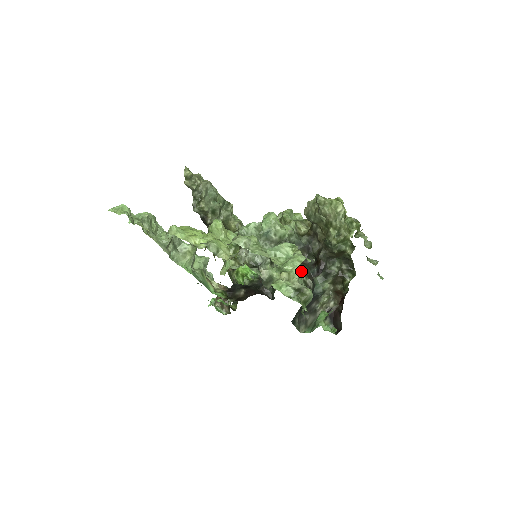
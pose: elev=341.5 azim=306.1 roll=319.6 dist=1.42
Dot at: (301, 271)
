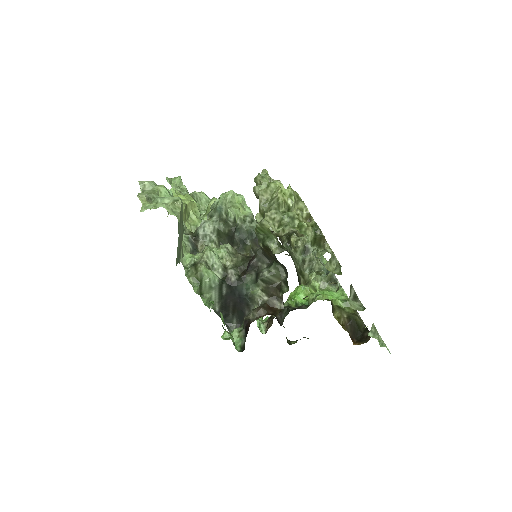
Dot at: (238, 262)
